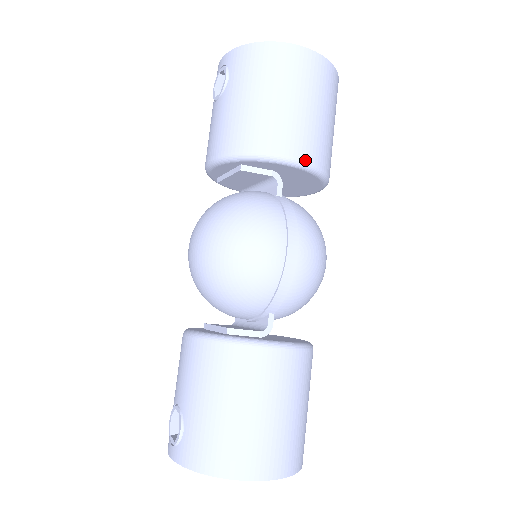
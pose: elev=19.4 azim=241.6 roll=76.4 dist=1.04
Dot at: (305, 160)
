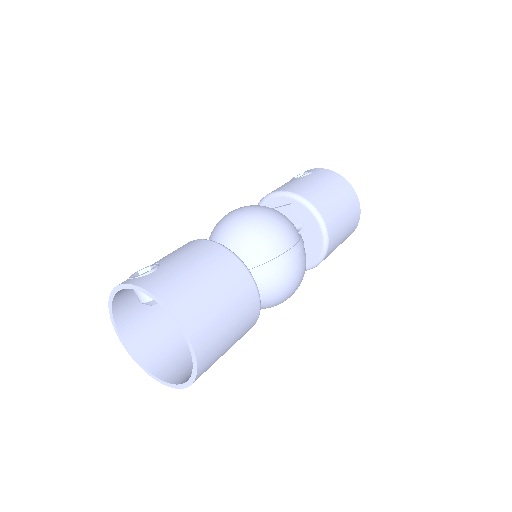
Dot at: (327, 227)
